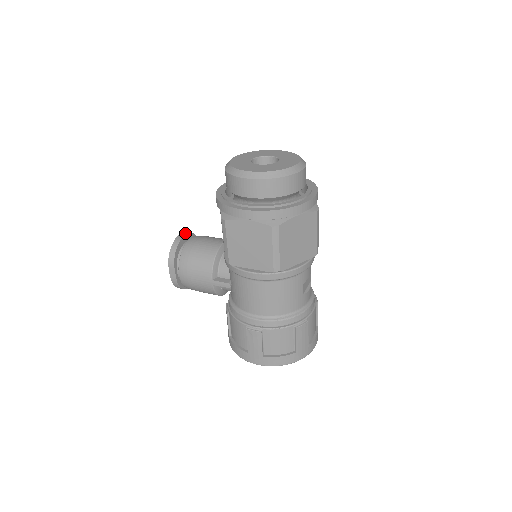
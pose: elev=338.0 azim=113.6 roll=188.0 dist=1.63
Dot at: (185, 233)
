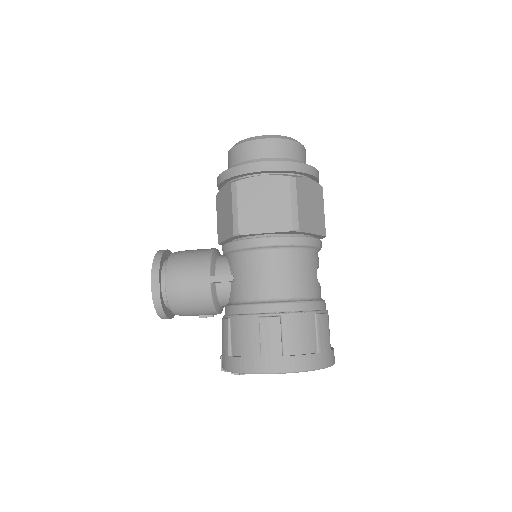
Dot at: (168, 250)
